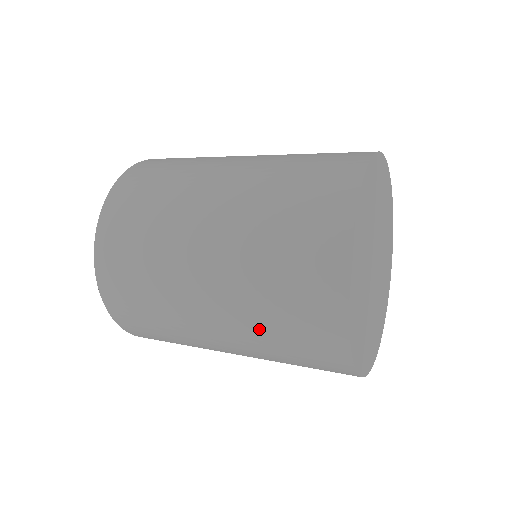
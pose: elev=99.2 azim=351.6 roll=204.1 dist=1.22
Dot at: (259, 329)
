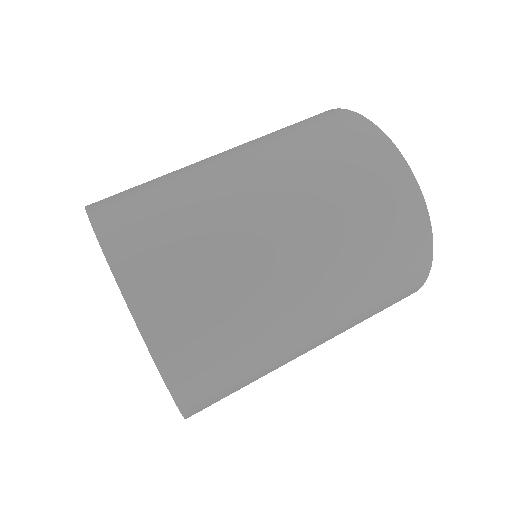
Dot at: (330, 200)
